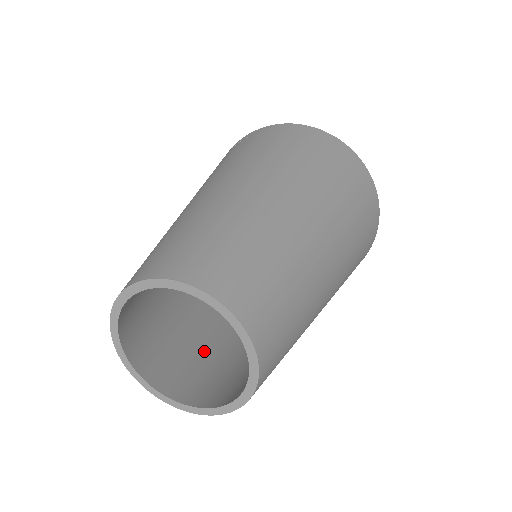
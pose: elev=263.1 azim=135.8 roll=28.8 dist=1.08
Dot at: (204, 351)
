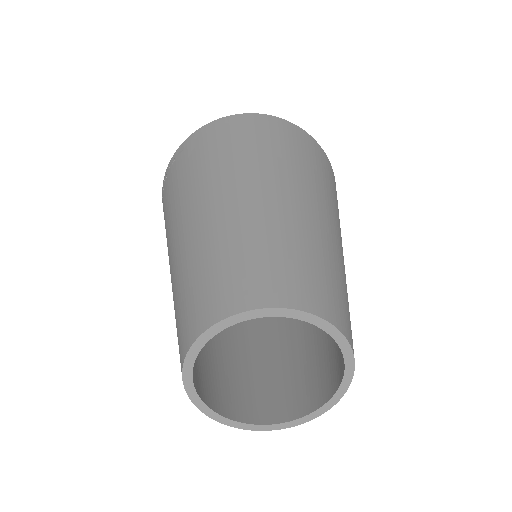
Dot at: (268, 366)
